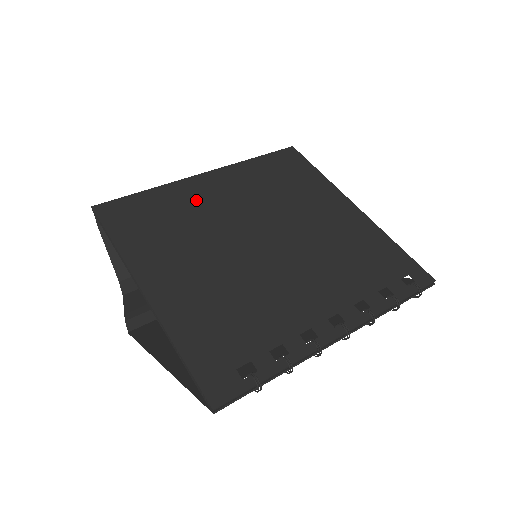
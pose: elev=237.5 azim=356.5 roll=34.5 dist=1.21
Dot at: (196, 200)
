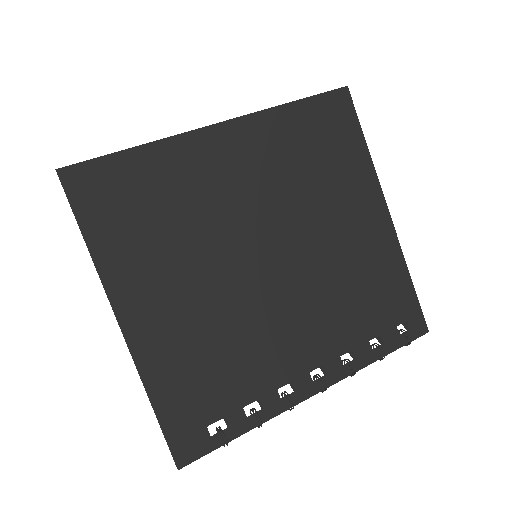
Dot at: (201, 177)
